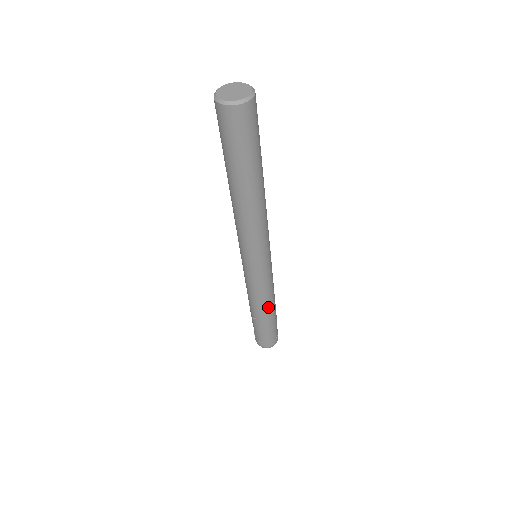
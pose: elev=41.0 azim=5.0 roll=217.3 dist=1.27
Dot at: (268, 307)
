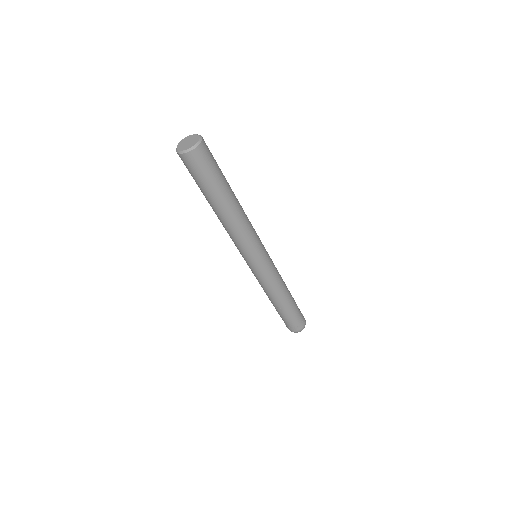
Dot at: (285, 292)
